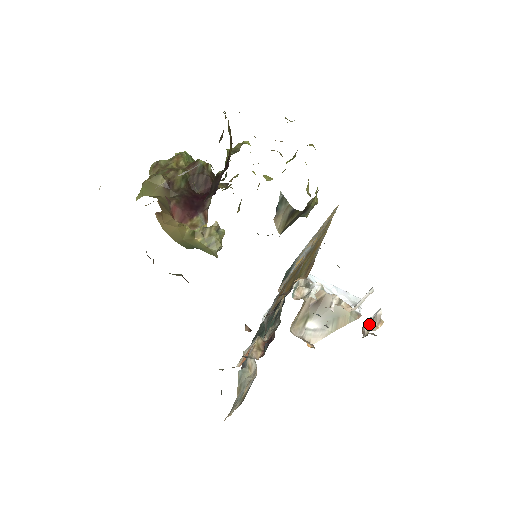
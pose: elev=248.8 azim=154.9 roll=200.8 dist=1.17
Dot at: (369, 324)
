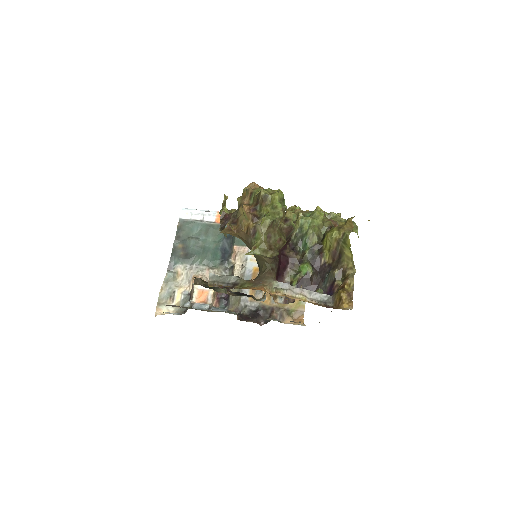
Dot at: occluded
